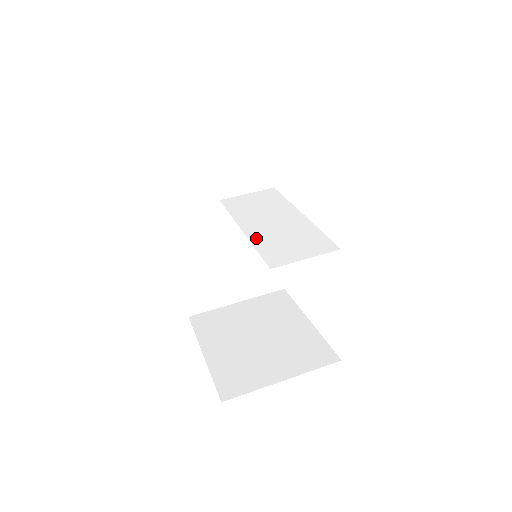
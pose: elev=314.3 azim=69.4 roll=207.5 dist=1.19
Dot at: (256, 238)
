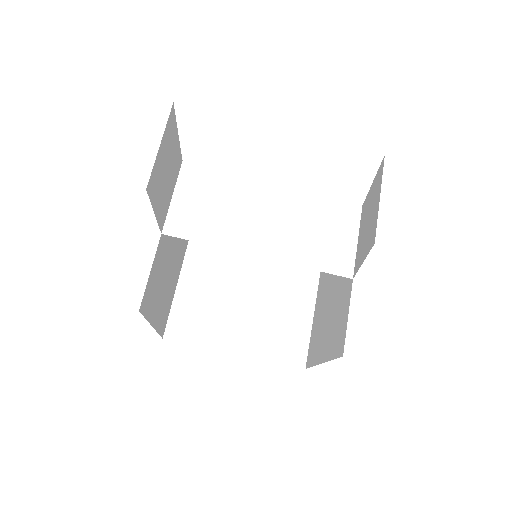
Dot at: (289, 255)
